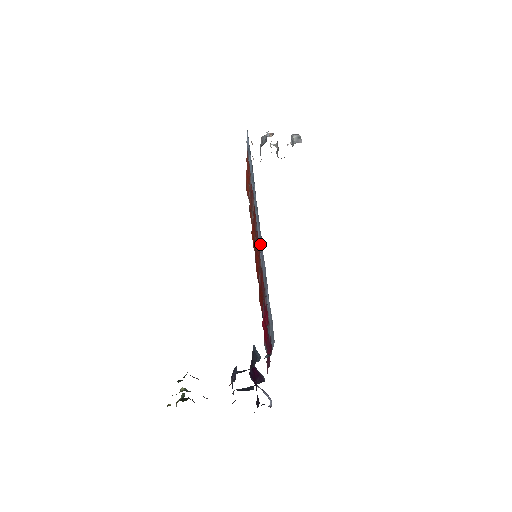
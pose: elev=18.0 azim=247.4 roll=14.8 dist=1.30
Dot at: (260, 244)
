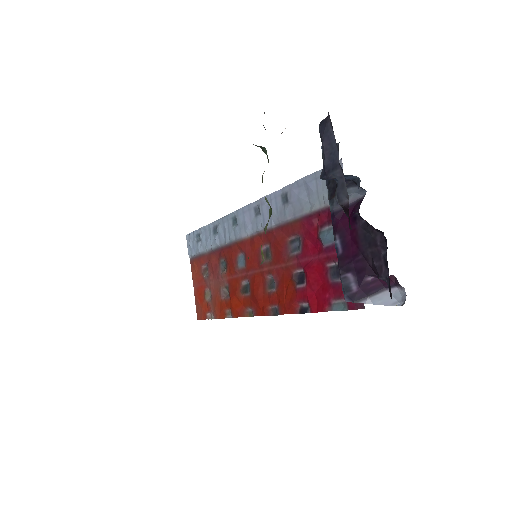
Dot at: (256, 218)
